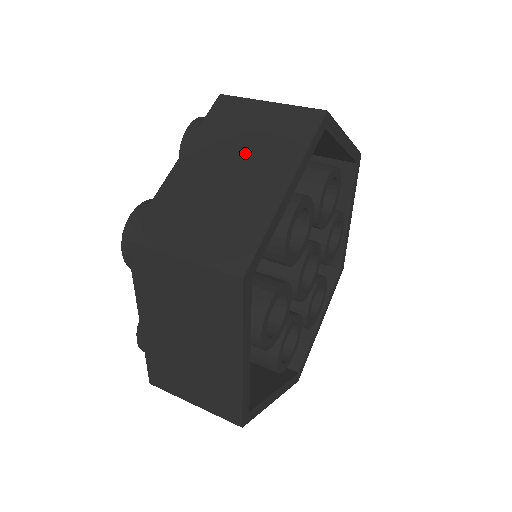
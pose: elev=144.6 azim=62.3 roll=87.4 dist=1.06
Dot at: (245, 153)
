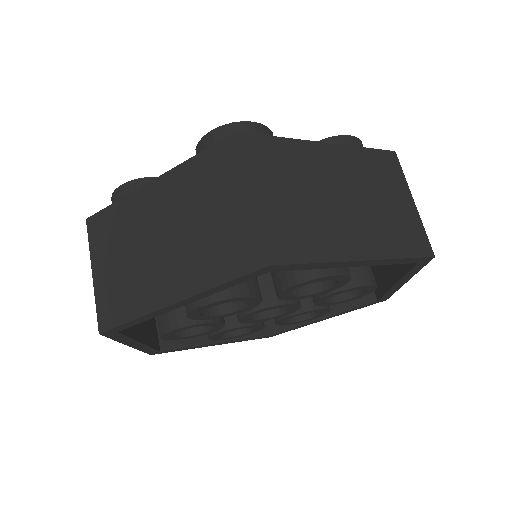
Dot at: (366, 203)
